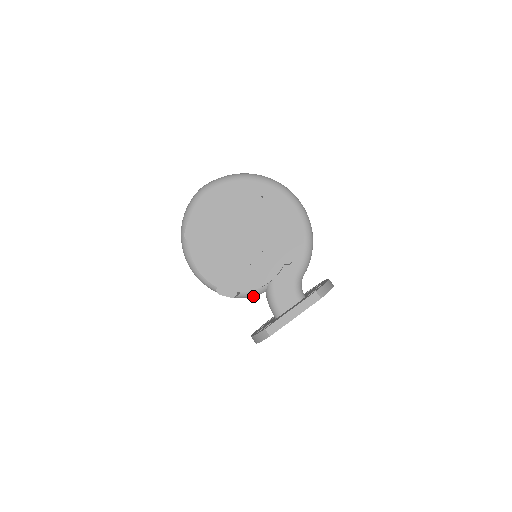
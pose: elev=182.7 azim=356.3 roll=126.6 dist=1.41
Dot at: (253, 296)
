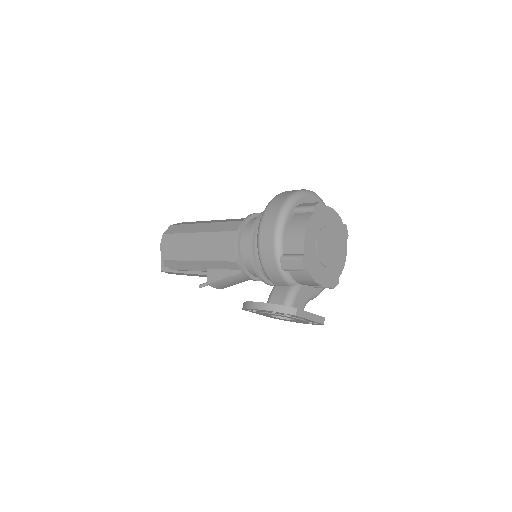
Dot at: (285, 280)
